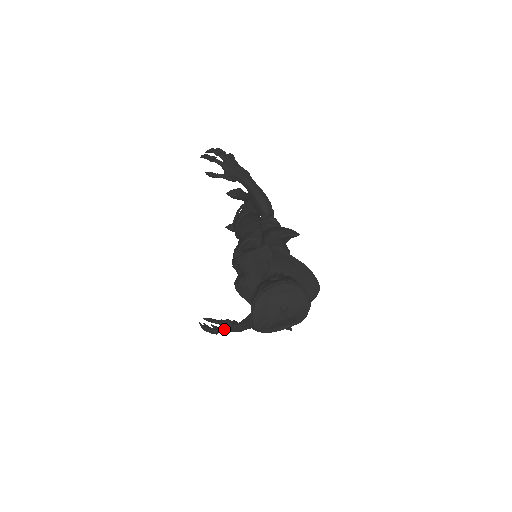
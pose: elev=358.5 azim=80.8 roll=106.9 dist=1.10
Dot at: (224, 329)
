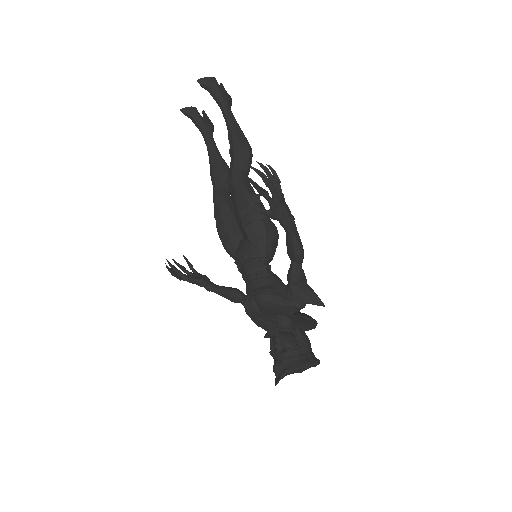
Dot at: (196, 284)
